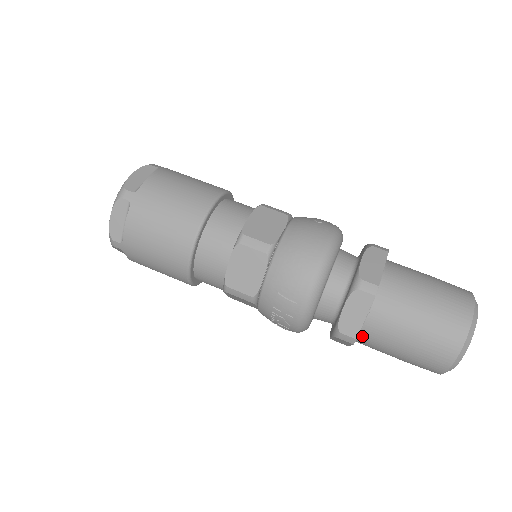
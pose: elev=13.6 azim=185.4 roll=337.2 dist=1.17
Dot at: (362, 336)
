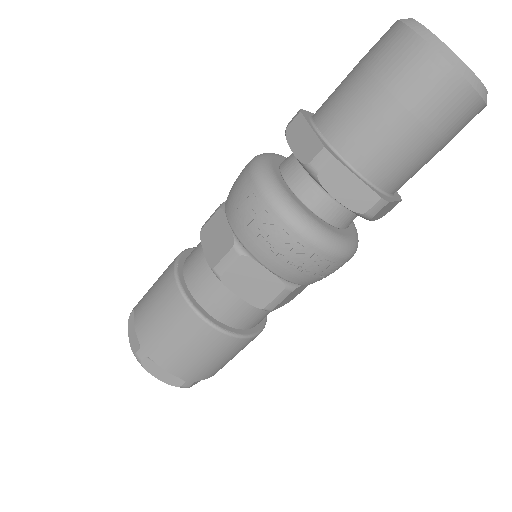
Dot at: (340, 149)
